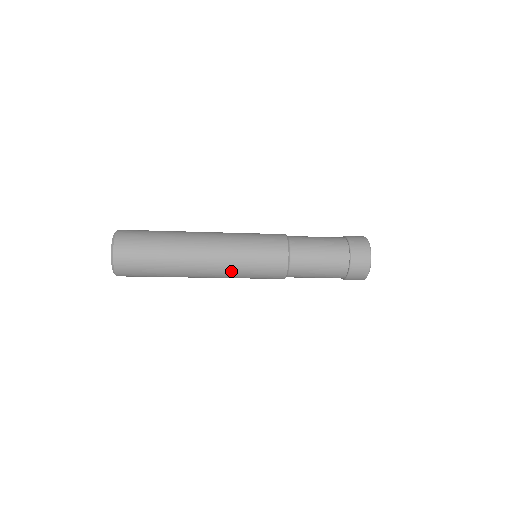
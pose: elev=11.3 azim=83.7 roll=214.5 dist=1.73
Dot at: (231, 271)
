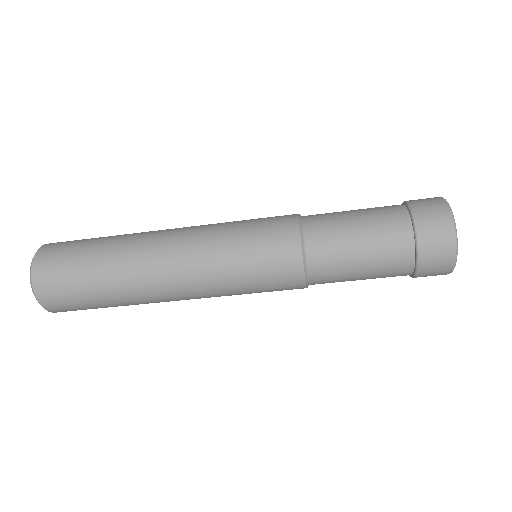
Dot at: (206, 248)
